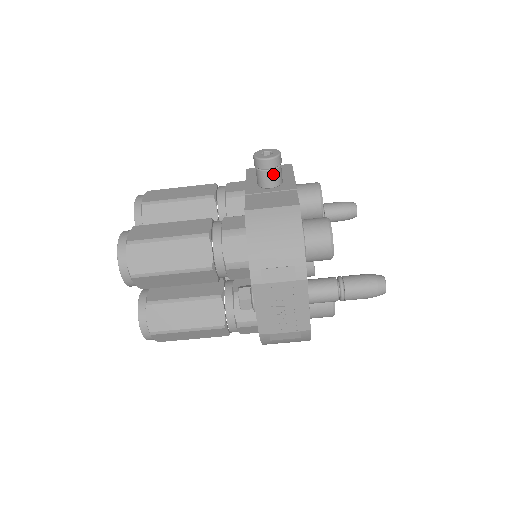
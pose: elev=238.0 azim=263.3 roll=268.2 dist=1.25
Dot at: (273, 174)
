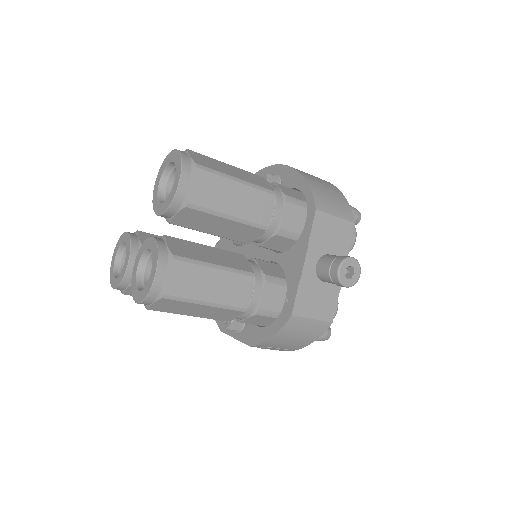
Dot at: occluded
